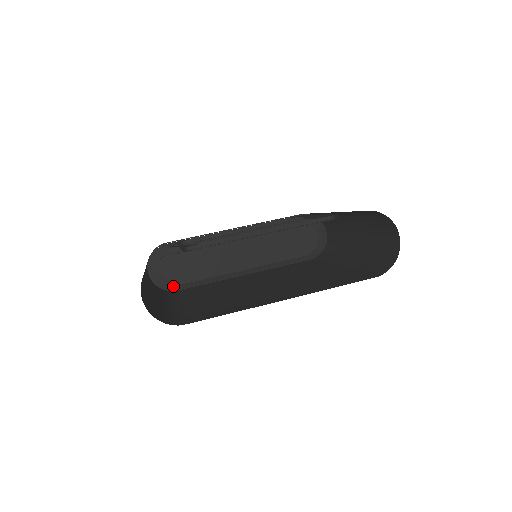
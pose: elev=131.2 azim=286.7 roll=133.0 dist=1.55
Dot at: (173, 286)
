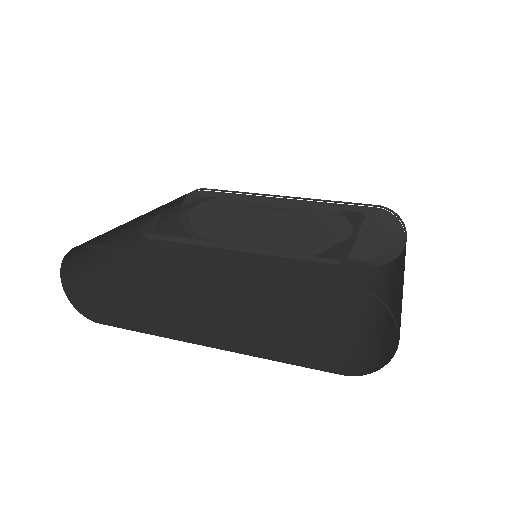
Dot at: (200, 238)
